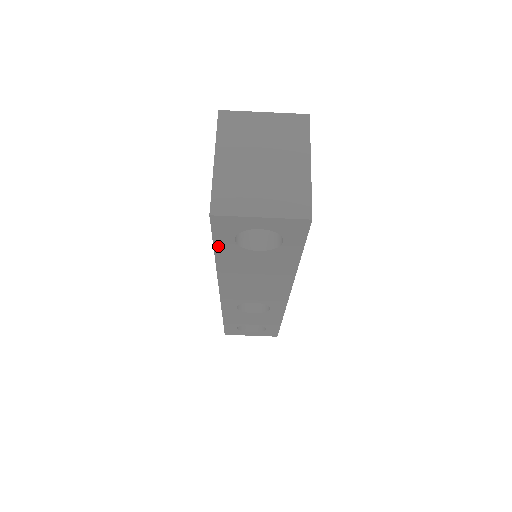
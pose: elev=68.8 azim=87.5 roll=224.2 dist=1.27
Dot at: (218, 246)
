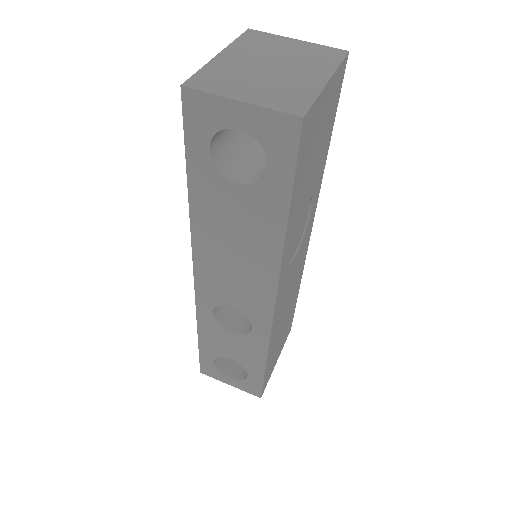
Dot at: (191, 161)
